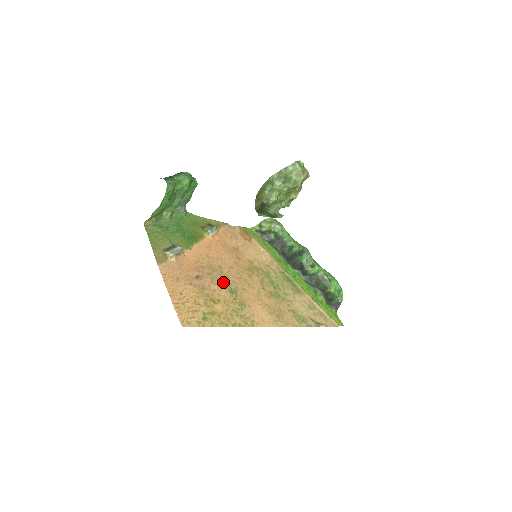
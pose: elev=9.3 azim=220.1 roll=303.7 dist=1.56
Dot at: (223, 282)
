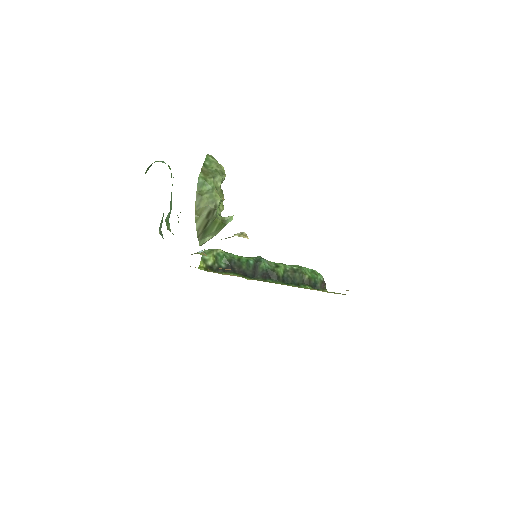
Dot at: occluded
